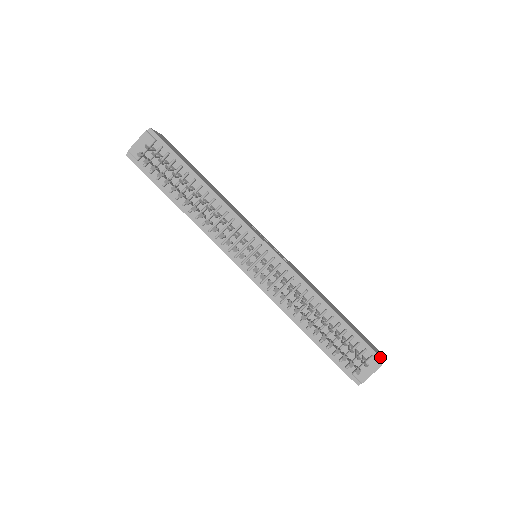
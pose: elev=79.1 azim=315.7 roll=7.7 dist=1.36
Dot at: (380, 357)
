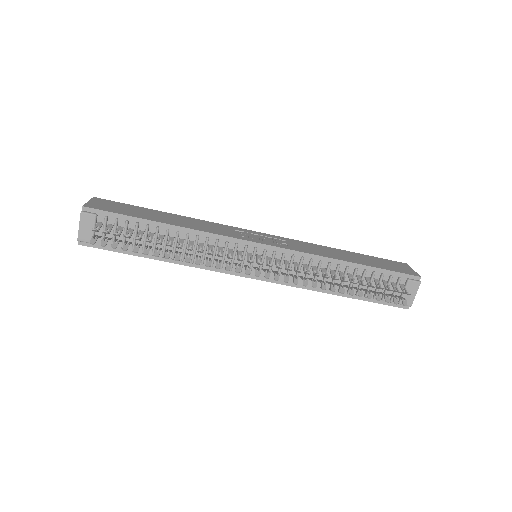
Dot at: (415, 276)
